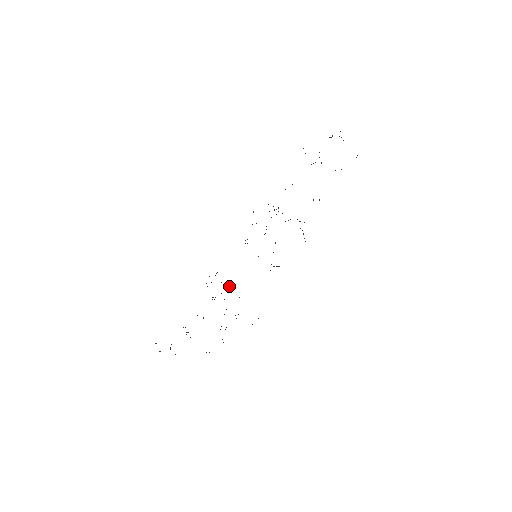
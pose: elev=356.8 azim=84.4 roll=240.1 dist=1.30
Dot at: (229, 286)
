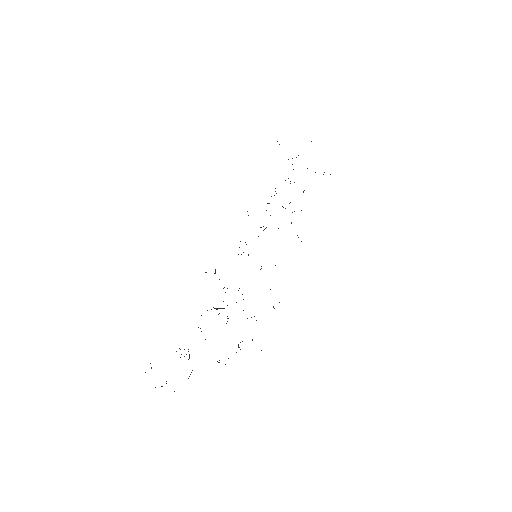
Dot at: occluded
